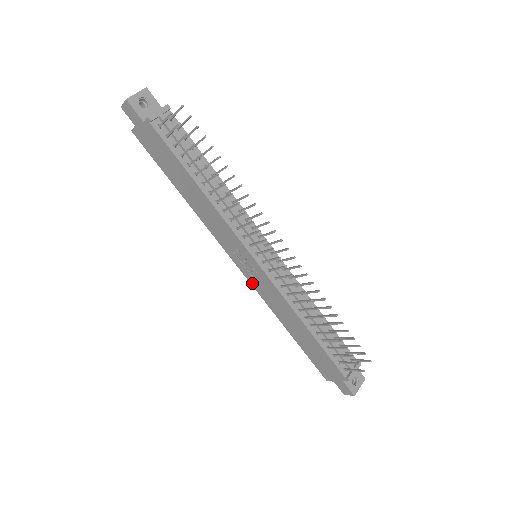
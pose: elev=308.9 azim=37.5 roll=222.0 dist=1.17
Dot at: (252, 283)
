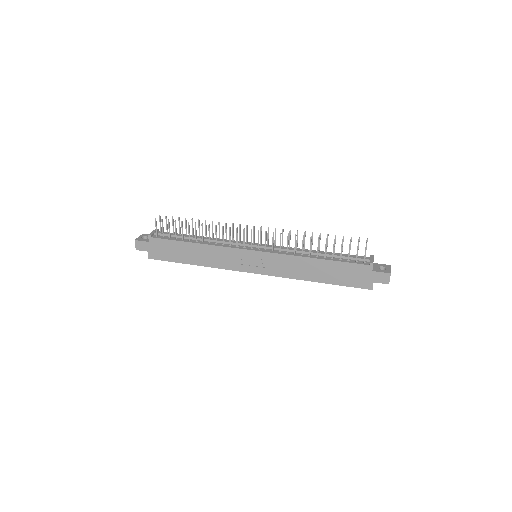
Dot at: (269, 274)
